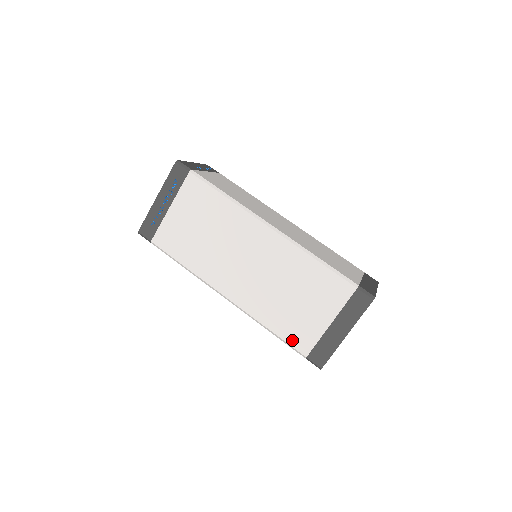
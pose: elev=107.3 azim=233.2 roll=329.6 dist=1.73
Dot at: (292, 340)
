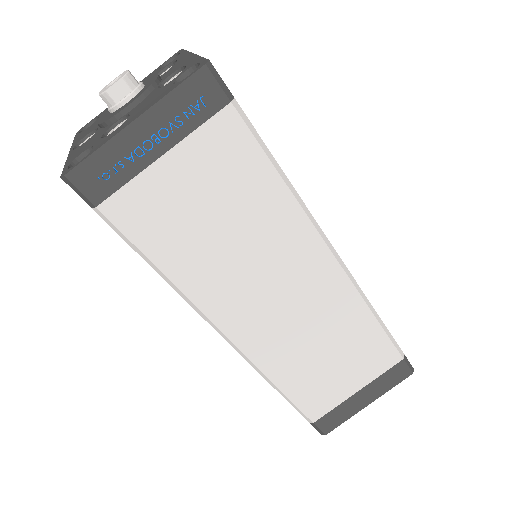
Dot at: occluded
